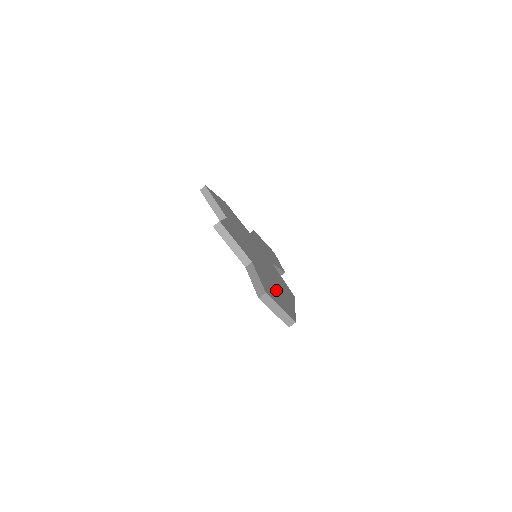
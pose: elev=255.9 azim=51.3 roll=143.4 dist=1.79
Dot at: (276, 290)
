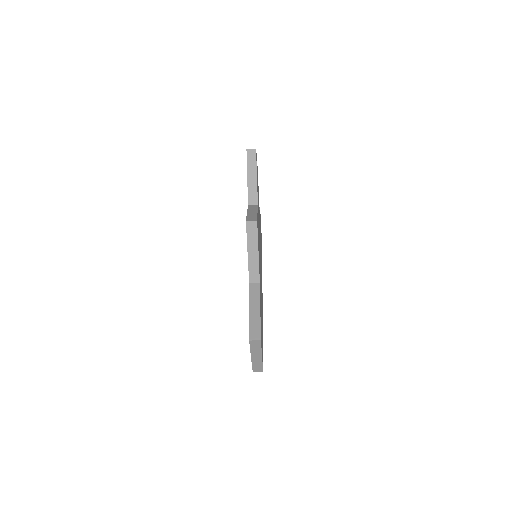
Dot at: occluded
